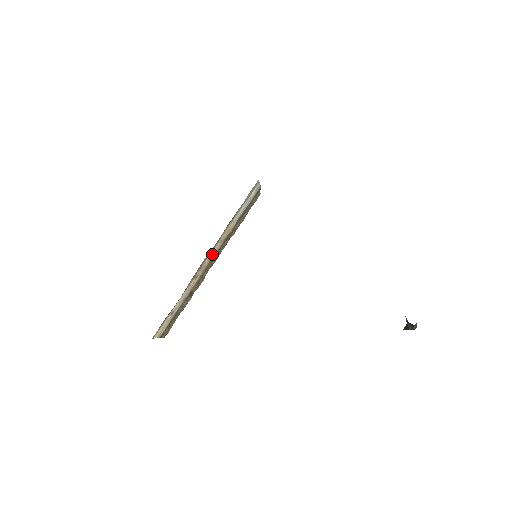
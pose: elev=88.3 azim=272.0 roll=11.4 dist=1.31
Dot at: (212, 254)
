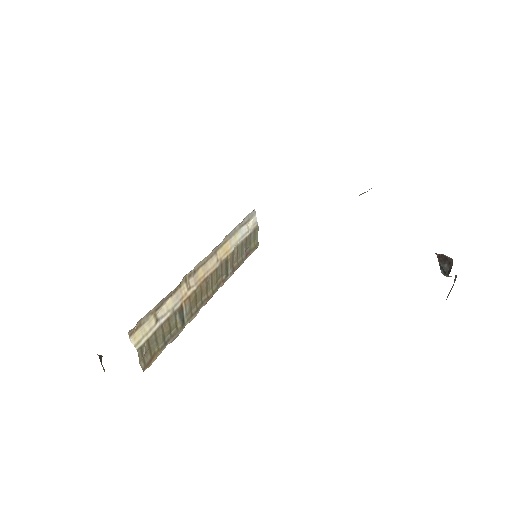
Dot at: (208, 269)
